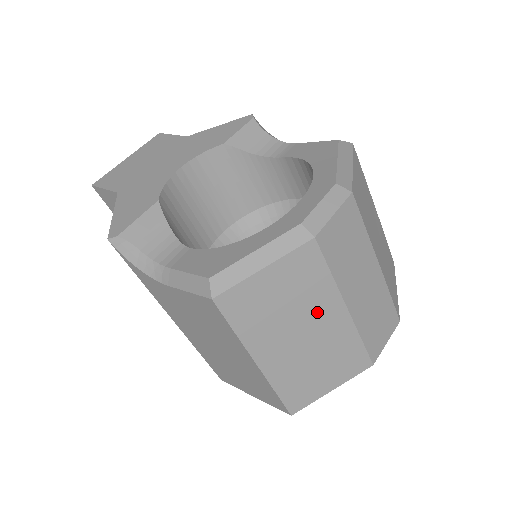
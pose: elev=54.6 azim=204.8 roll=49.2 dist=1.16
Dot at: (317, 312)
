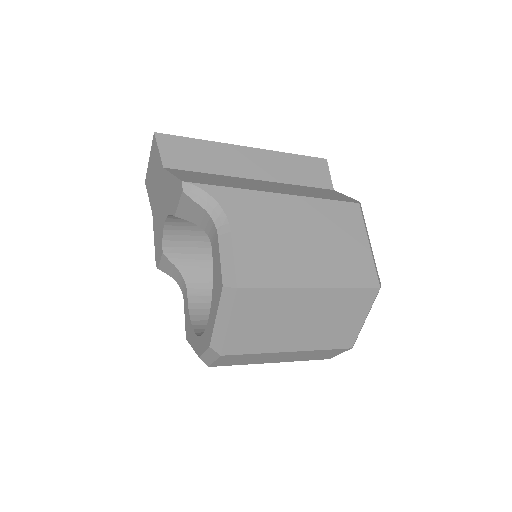
Dot at: occluded
